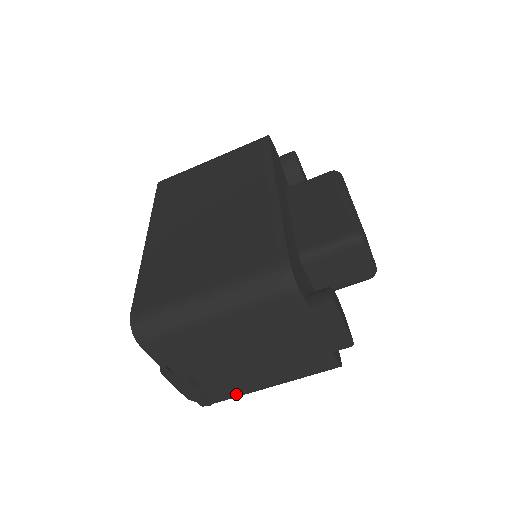
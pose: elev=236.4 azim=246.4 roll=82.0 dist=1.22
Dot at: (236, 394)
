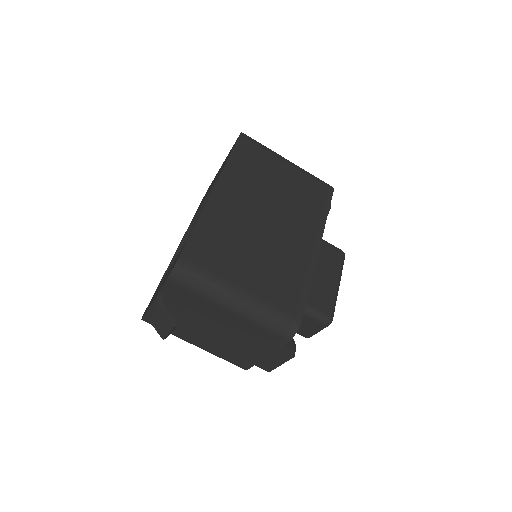
Dot at: (172, 333)
